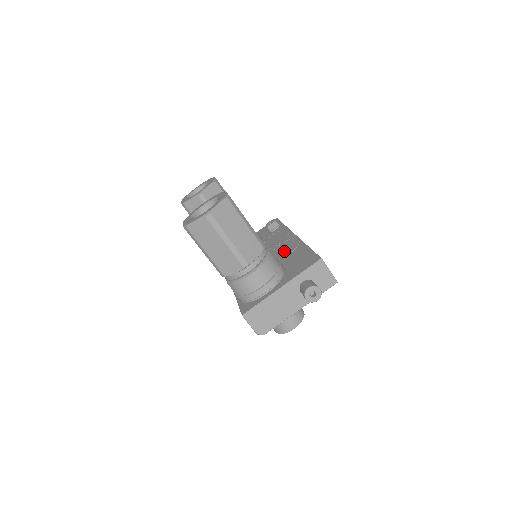
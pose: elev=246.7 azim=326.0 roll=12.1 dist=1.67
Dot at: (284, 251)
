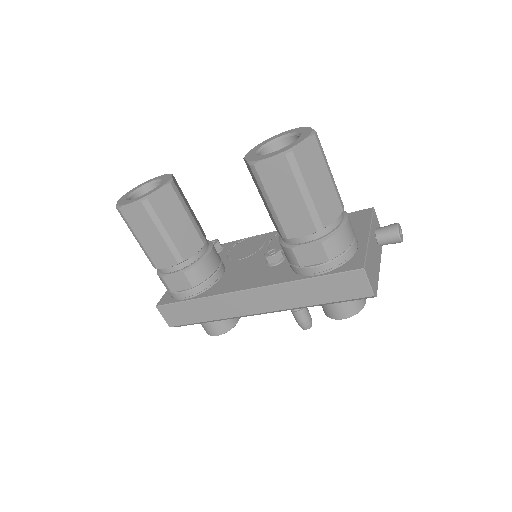
Dot at: occluded
